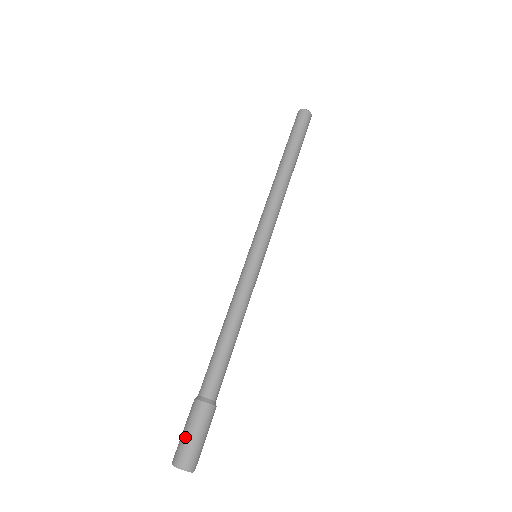
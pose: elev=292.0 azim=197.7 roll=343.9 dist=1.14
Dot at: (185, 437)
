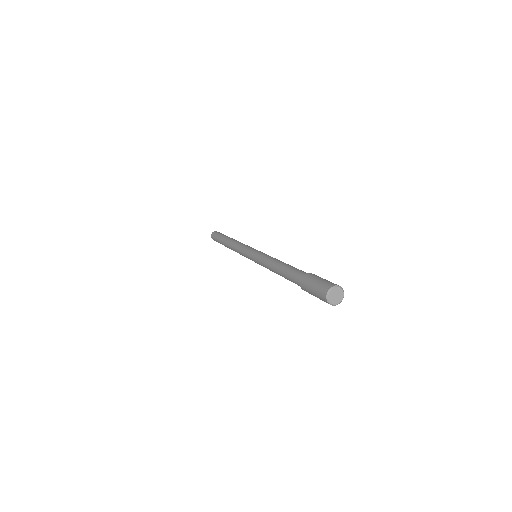
Dot at: (323, 279)
